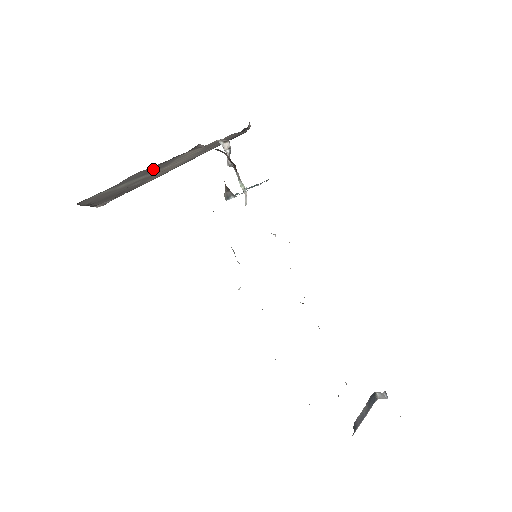
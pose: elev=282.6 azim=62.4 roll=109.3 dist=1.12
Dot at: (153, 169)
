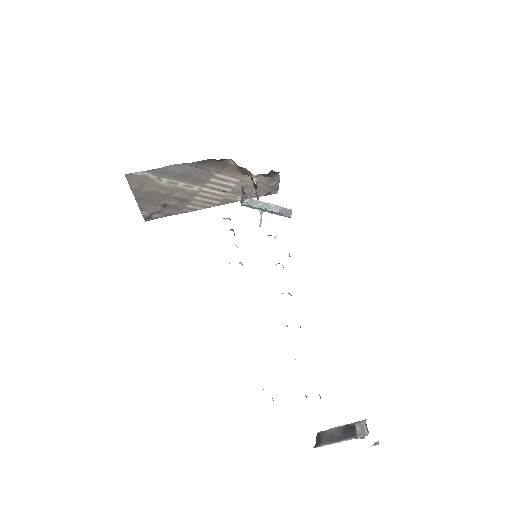
Dot at: (191, 174)
